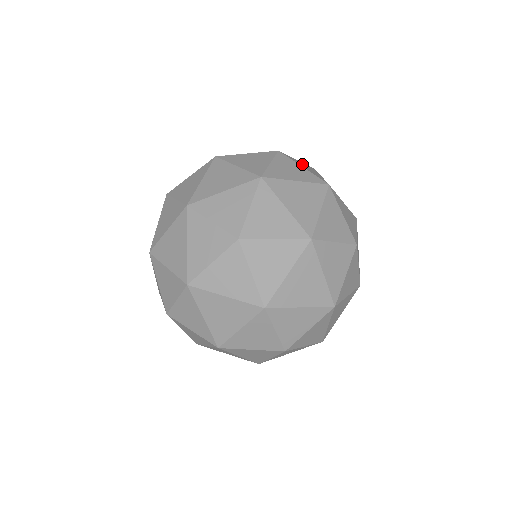
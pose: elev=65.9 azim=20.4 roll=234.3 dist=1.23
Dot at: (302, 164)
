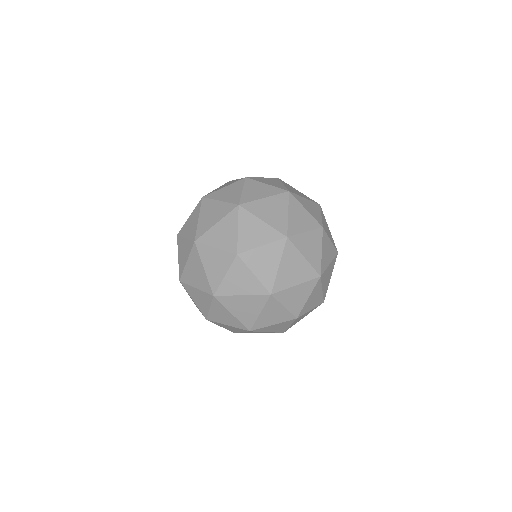
Dot at: occluded
